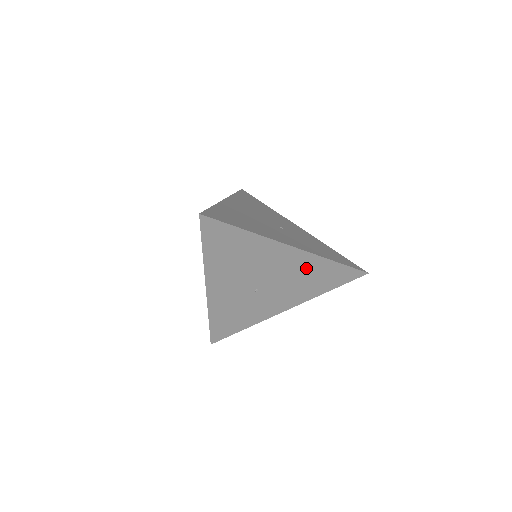
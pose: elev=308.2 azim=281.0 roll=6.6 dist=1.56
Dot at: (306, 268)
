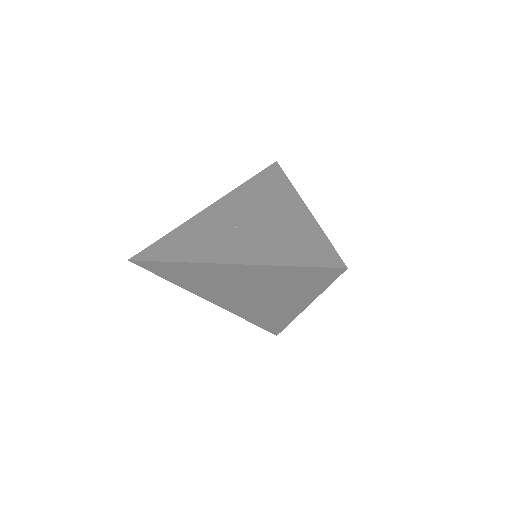
Dot at: (295, 228)
